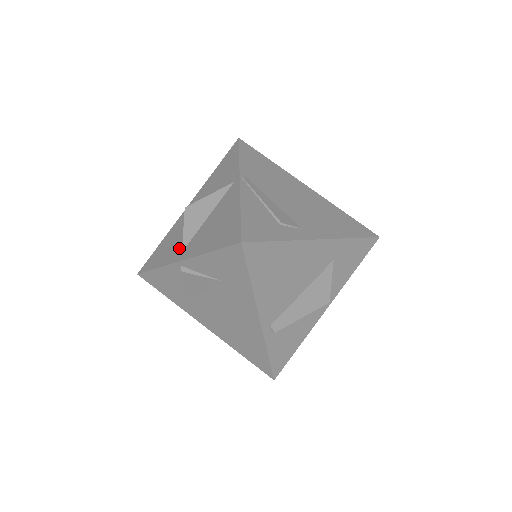
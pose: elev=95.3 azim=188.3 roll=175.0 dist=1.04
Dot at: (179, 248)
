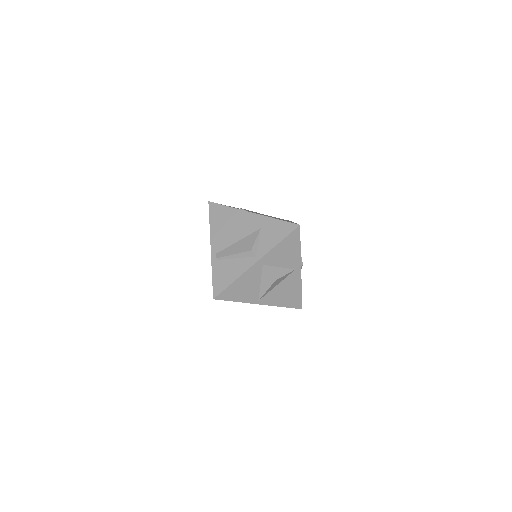
Dot at: occluded
